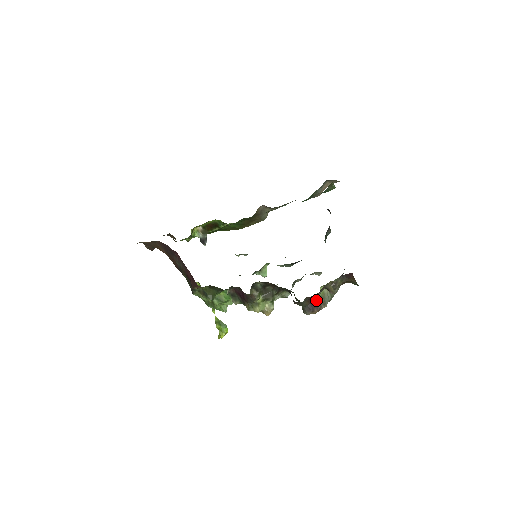
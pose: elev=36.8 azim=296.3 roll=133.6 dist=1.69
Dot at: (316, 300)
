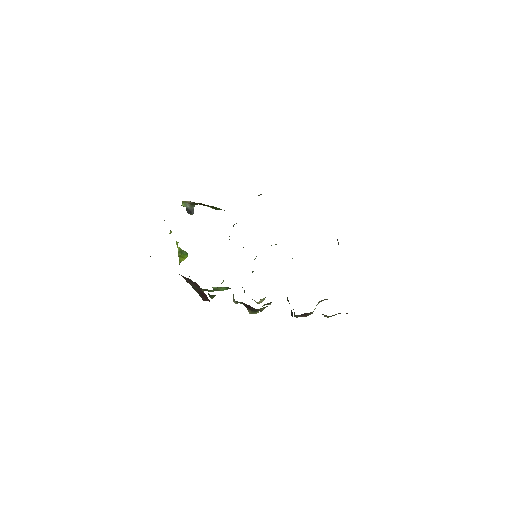
Dot at: (308, 313)
